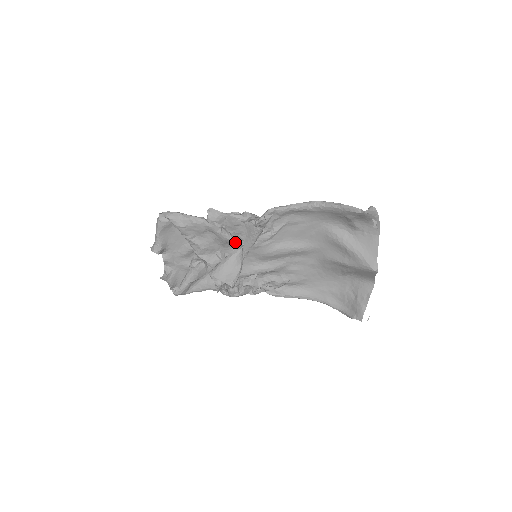
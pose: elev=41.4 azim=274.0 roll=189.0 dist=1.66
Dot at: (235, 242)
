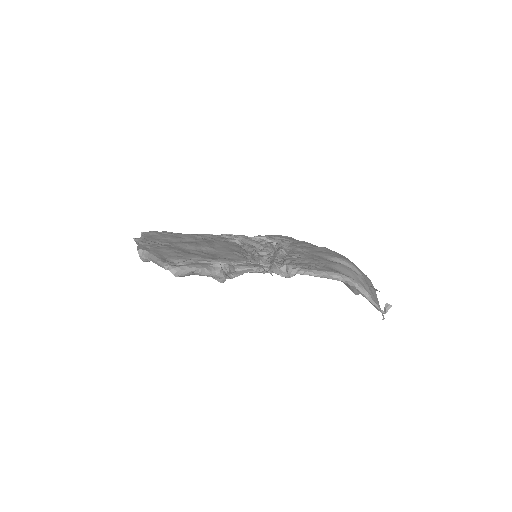
Dot at: occluded
